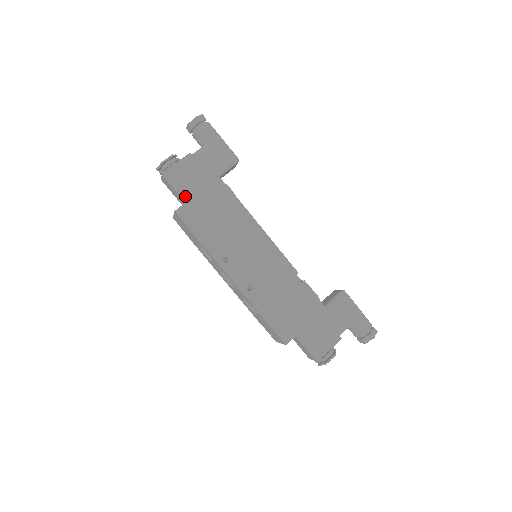
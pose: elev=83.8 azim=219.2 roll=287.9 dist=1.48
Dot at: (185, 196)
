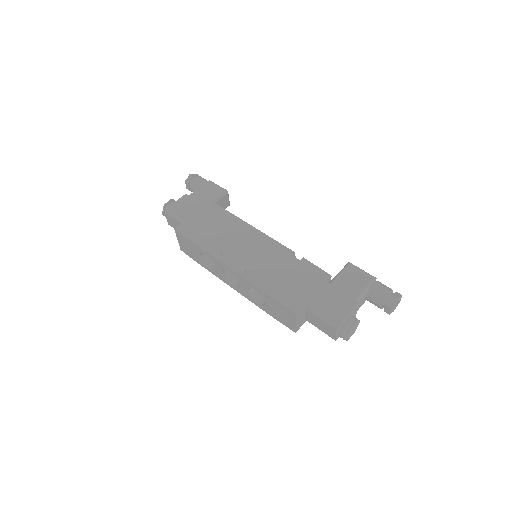
Dot at: (184, 220)
